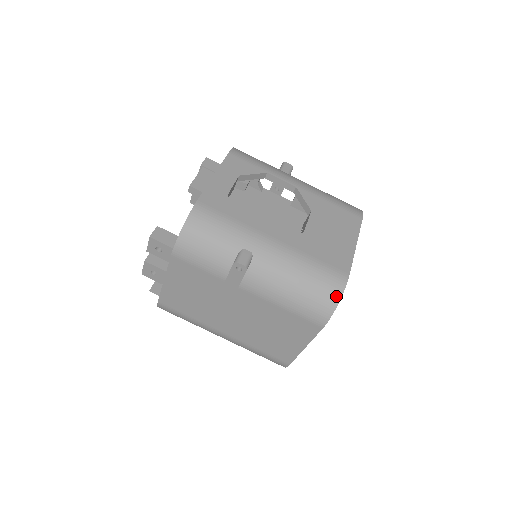
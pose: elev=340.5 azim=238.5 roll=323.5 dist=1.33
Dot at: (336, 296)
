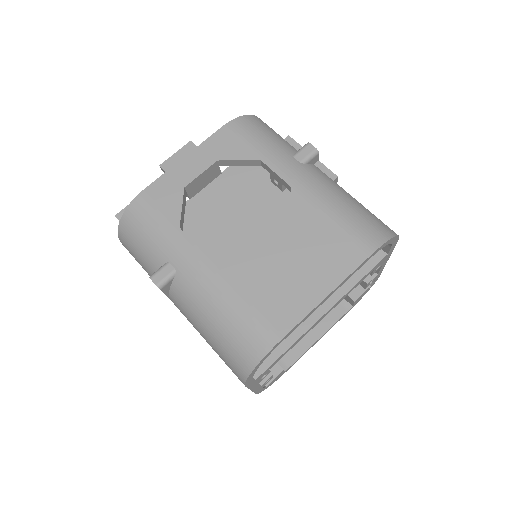
Dot at: (252, 359)
